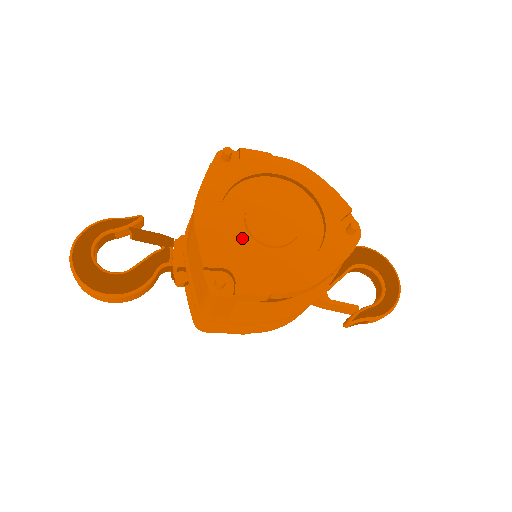
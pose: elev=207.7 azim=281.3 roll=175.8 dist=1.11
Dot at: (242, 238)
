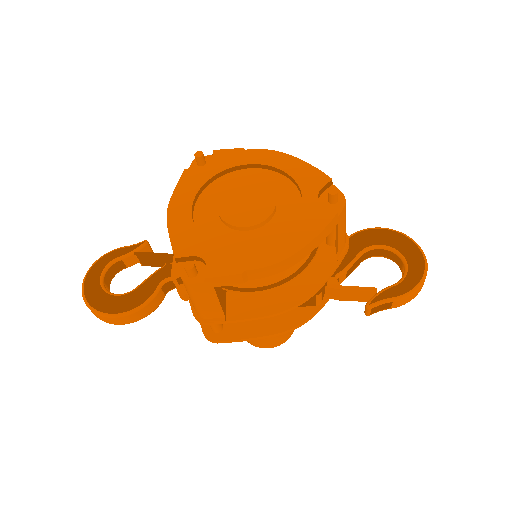
Dot at: (216, 227)
